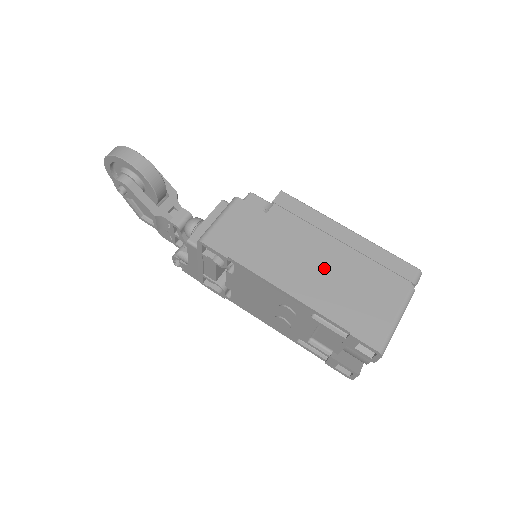
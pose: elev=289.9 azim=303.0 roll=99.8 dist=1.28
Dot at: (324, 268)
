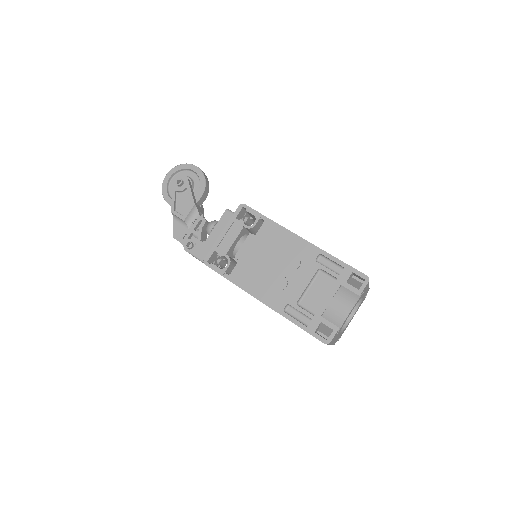
Dot at: occluded
